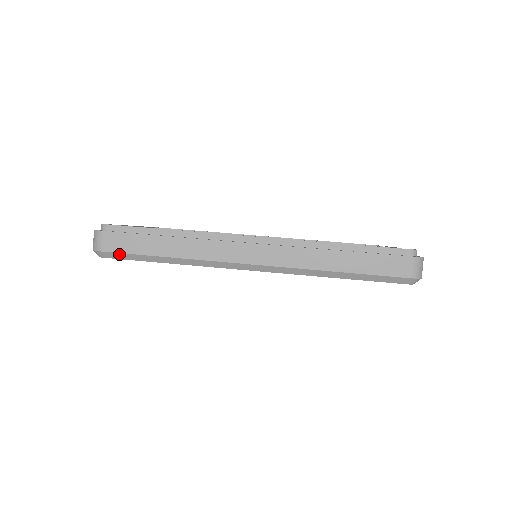
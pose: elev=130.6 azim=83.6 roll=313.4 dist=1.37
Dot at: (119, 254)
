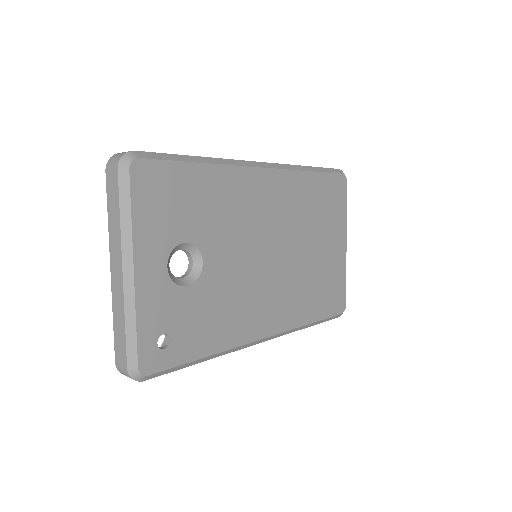
Dot at: (152, 154)
